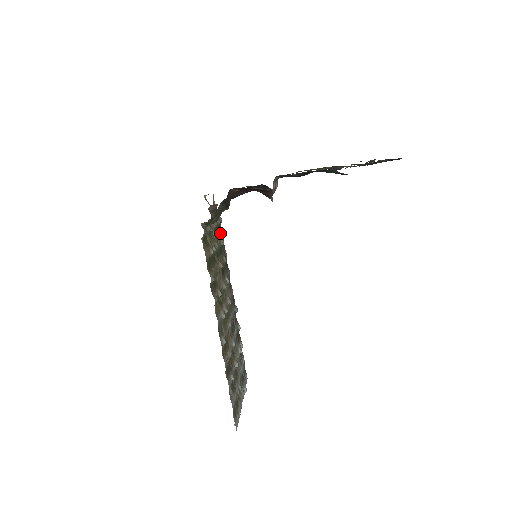
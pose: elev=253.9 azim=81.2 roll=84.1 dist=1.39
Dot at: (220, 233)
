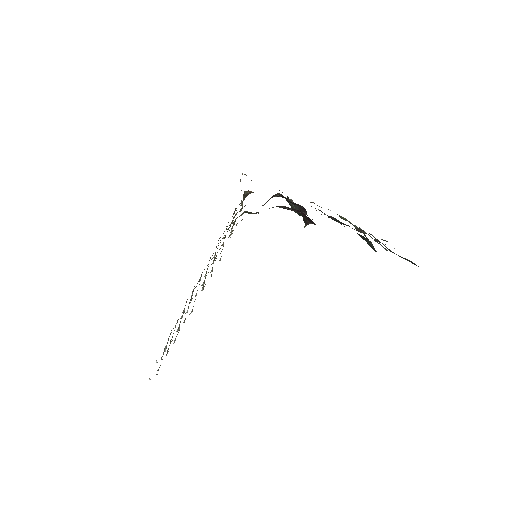
Dot at: occluded
